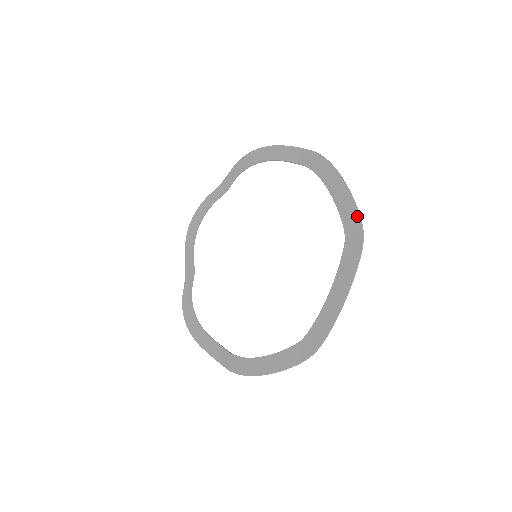
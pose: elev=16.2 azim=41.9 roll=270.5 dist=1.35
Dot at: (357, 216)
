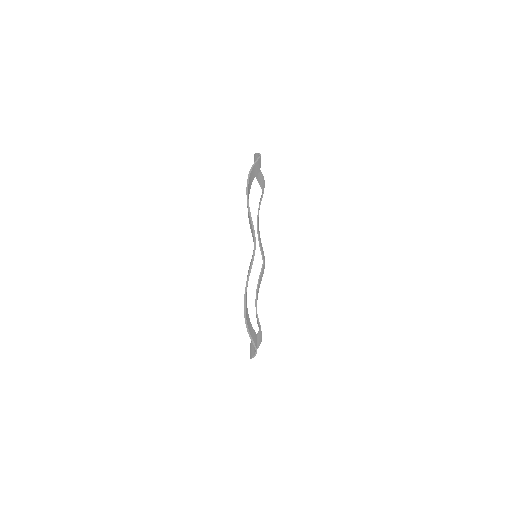
Dot at: (252, 229)
